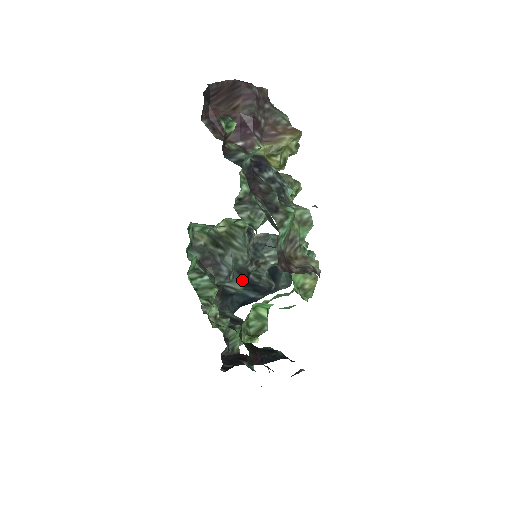
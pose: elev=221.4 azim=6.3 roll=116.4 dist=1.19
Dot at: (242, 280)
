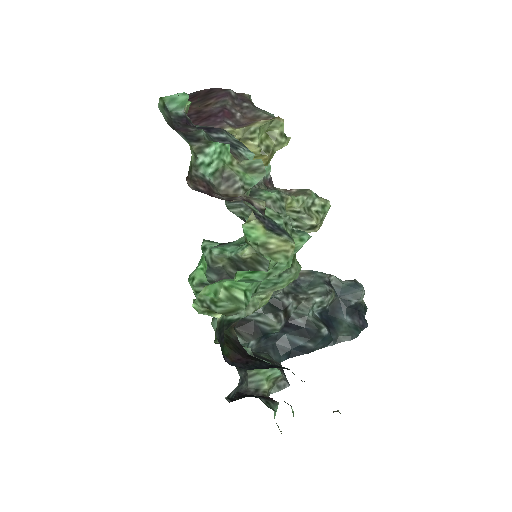
Dot at: (275, 313)
